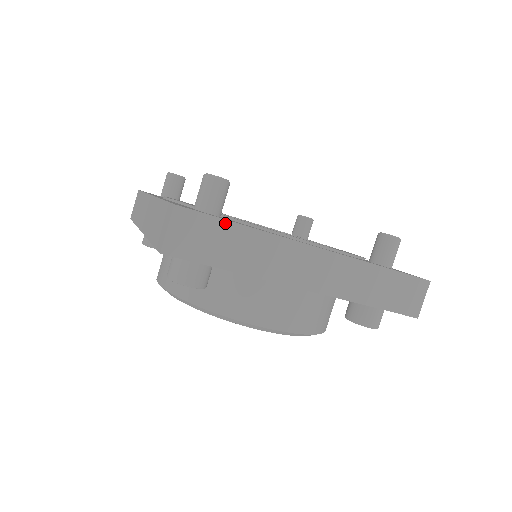
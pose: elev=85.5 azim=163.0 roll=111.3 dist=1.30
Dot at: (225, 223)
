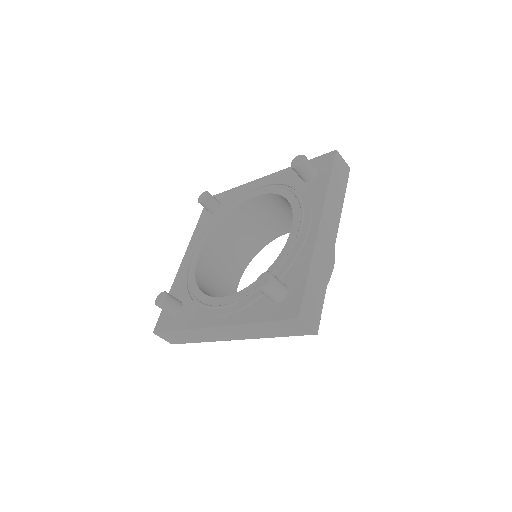
Dot at: (307, 286)
